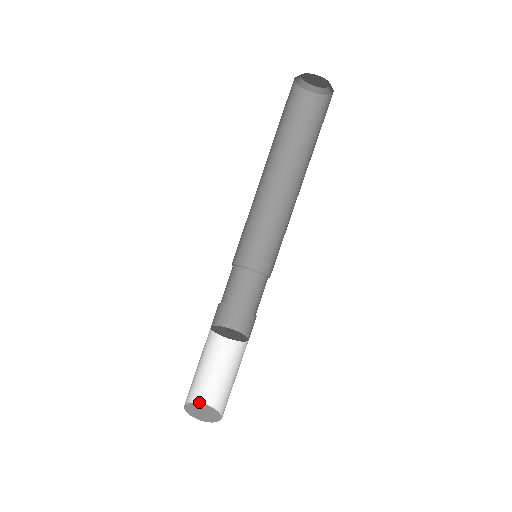
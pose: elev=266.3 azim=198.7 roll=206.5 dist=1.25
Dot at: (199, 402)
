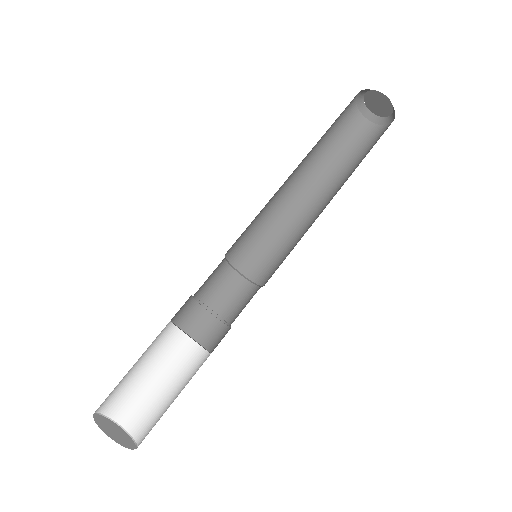
Dot at: (130, 435)
